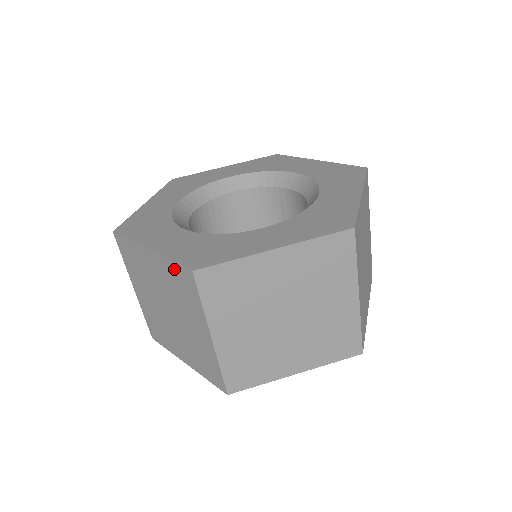
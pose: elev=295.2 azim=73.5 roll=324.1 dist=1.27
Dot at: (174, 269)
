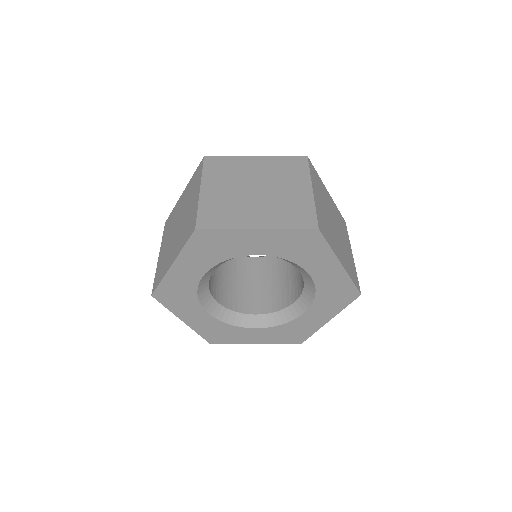
Dot at: (194, 176)
